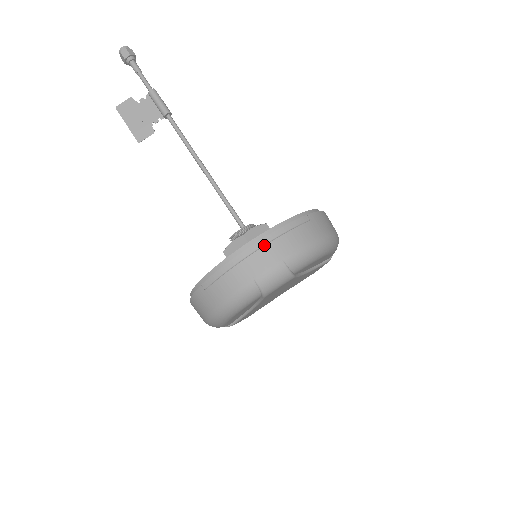
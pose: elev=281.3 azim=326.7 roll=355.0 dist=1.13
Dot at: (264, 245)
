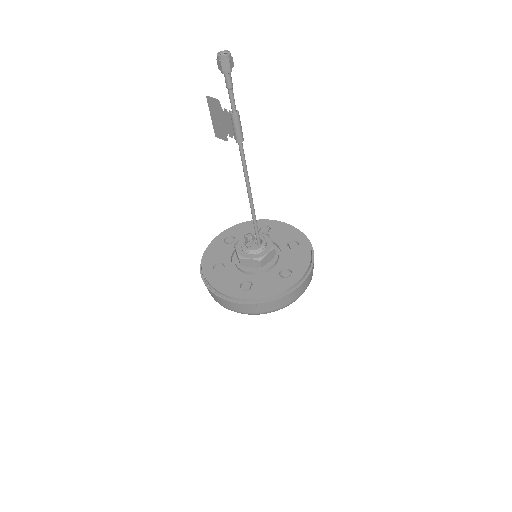
Dot at: (220, 299)
